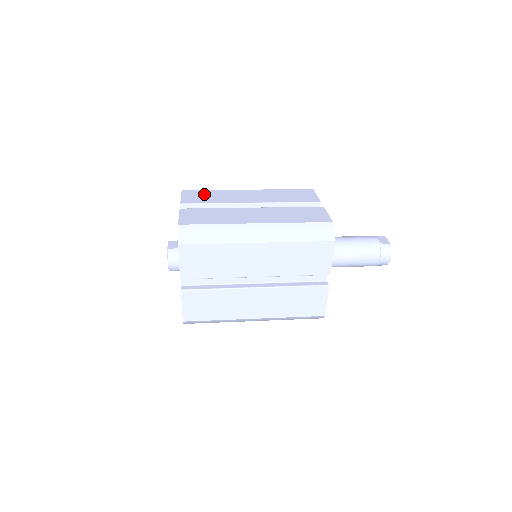
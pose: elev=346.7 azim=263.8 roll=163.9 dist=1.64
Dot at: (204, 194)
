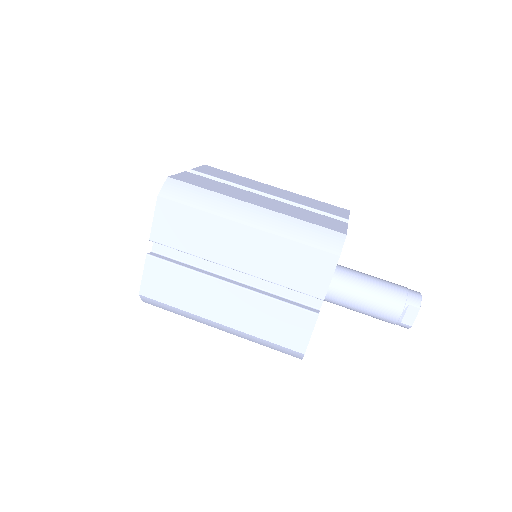
Dot at: (183, 221)
